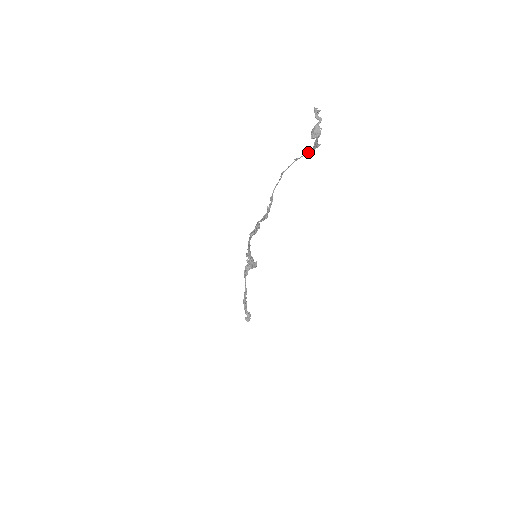
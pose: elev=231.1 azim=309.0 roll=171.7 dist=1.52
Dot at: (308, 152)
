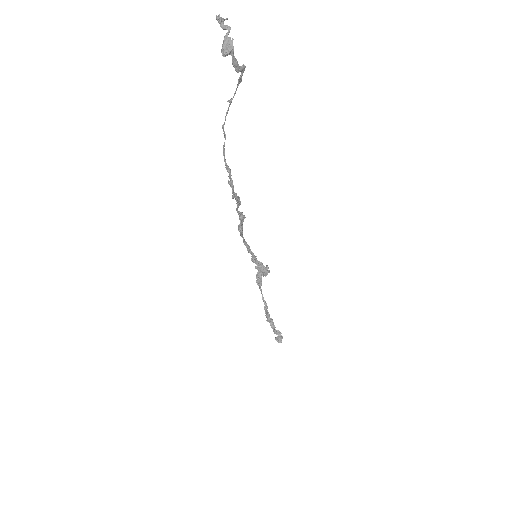
Dot at: (238, 85)
